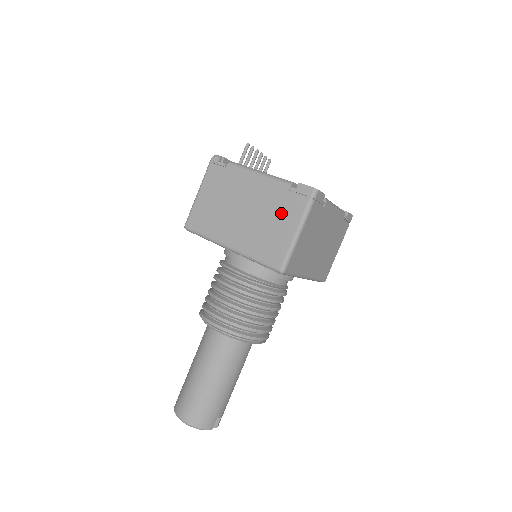
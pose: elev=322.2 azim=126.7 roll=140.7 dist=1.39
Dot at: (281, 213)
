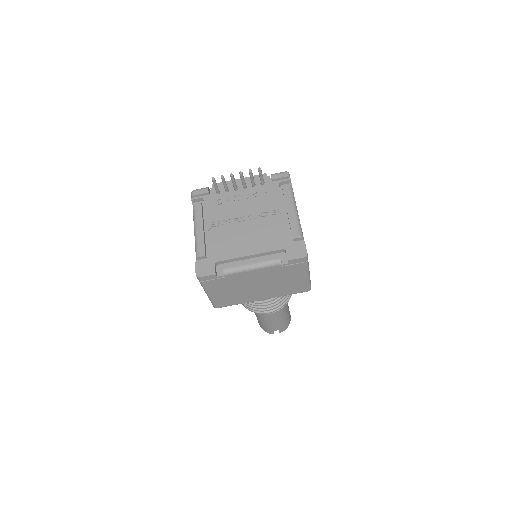
Dot at: occluded
